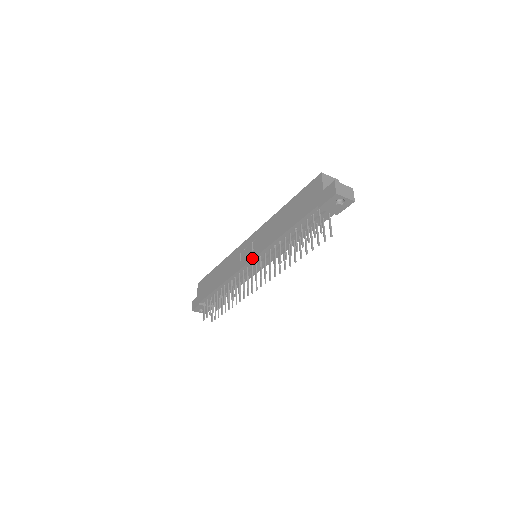
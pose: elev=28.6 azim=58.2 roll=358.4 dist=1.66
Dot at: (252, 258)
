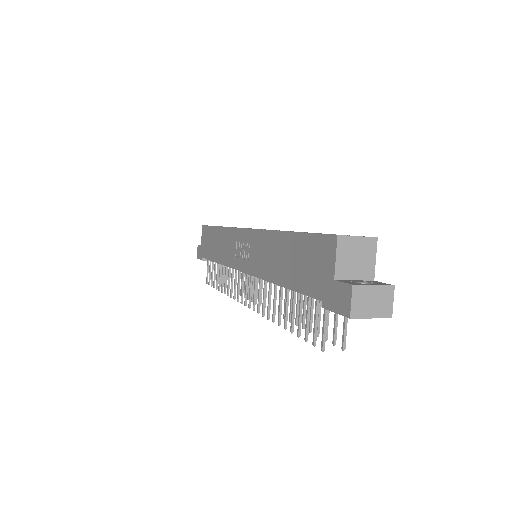
Dot at: (245, 271)
